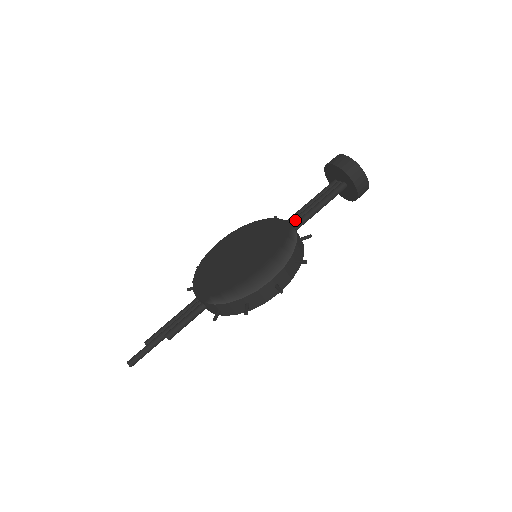
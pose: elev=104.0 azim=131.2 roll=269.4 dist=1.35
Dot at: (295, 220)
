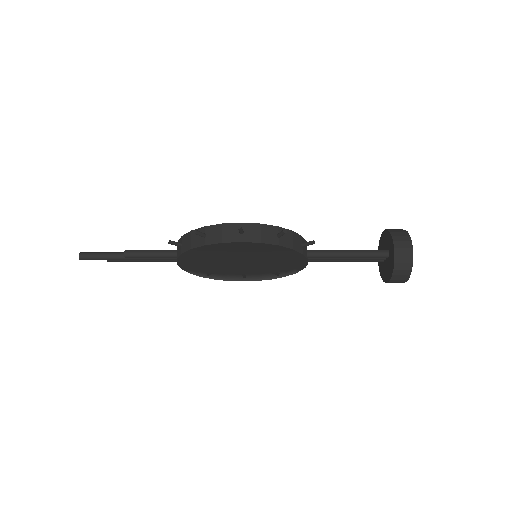
Dot at: occluded
